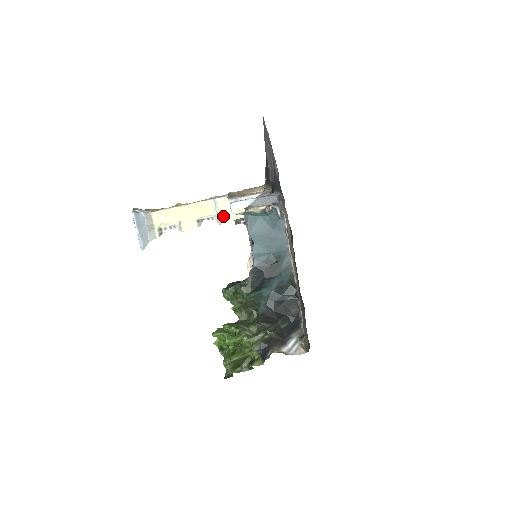
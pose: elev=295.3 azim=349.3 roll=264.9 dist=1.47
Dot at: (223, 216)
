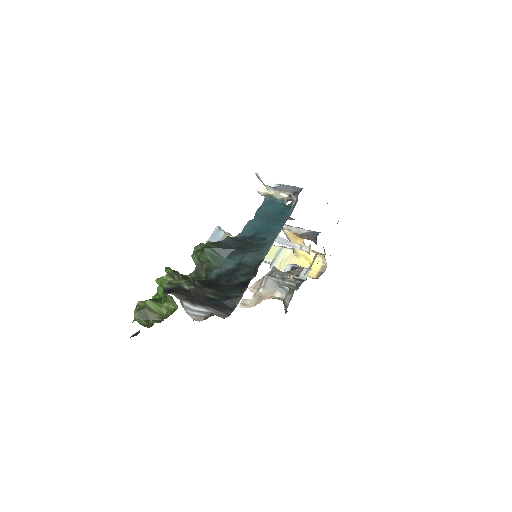
Dot at: (278, 264)
